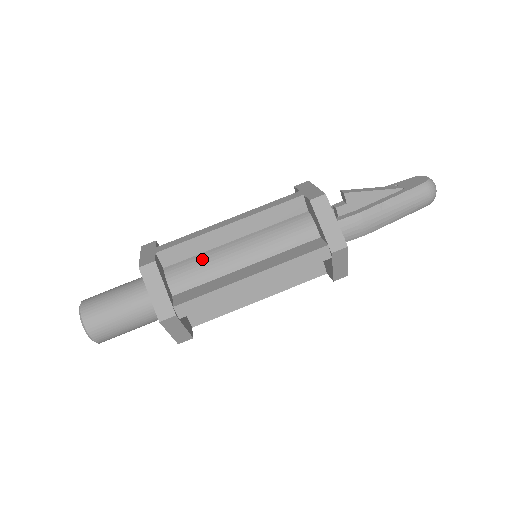
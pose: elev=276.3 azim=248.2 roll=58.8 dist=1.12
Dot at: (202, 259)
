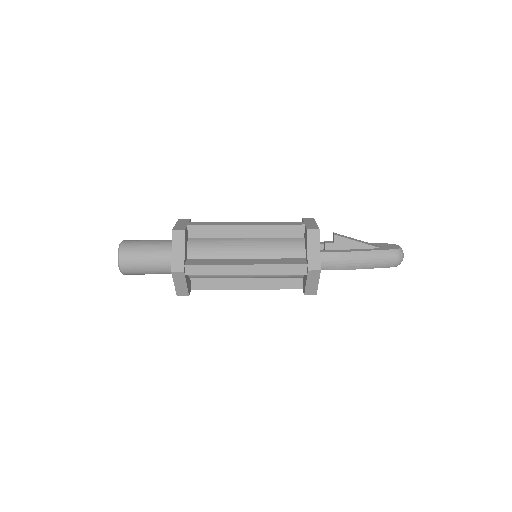
Dot at: (217, 242)
